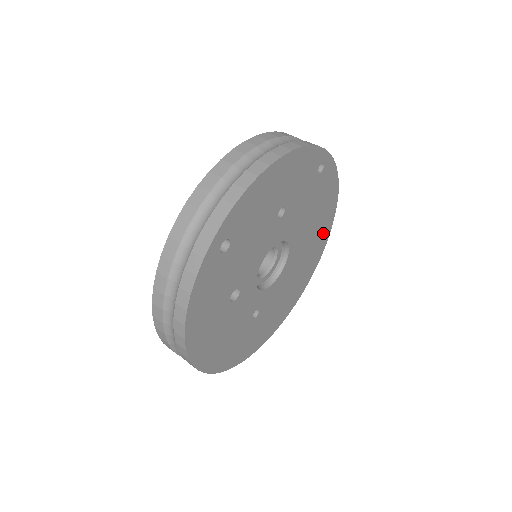
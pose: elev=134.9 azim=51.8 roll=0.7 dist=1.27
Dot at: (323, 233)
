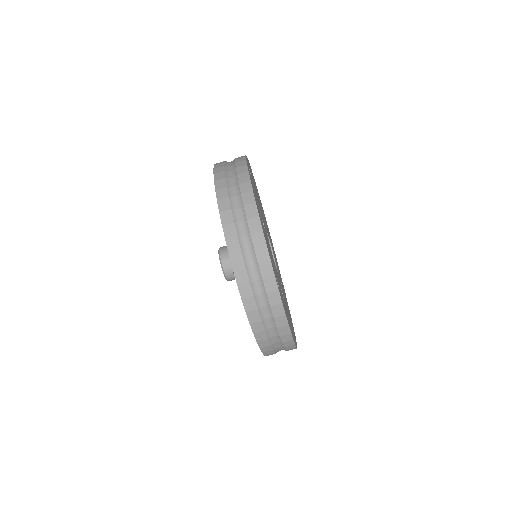
Dot at: occluded
